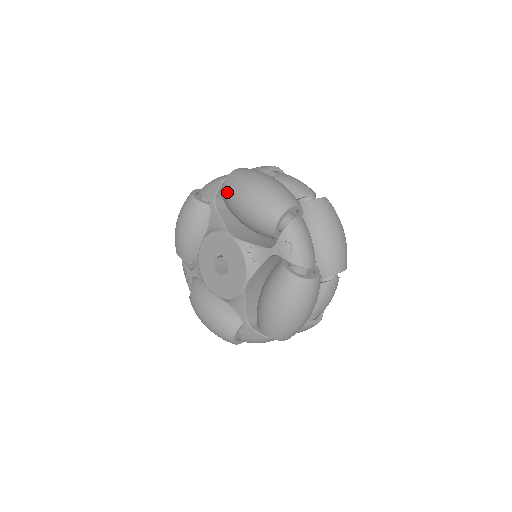
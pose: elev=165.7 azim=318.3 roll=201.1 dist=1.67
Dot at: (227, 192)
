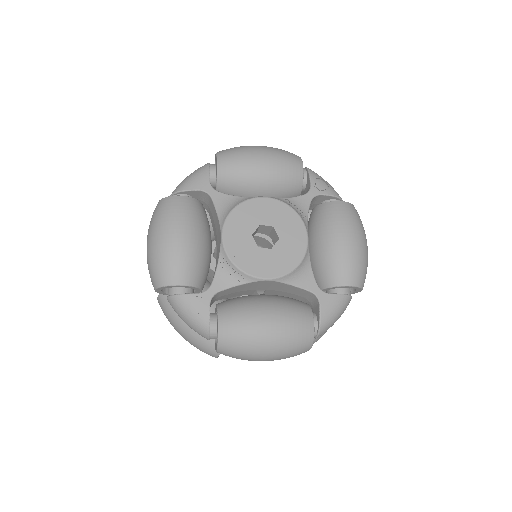
Dot at: (232, 161)
